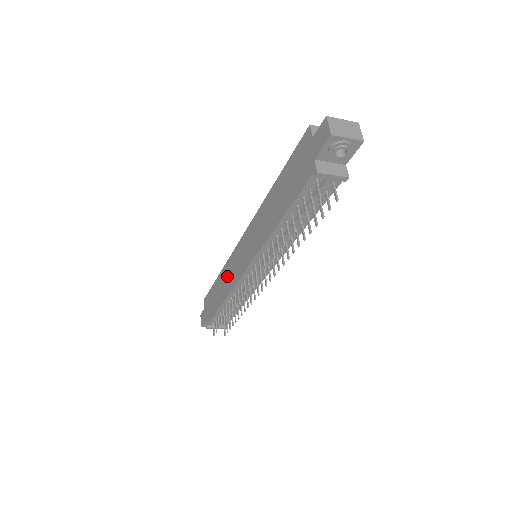
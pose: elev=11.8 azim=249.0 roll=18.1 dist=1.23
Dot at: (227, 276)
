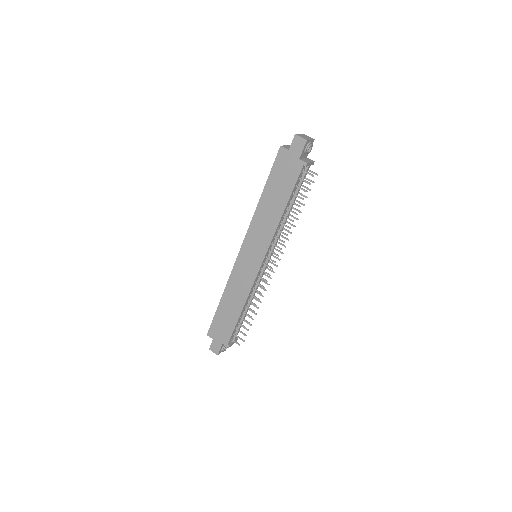
Dot at: (236, 288)
